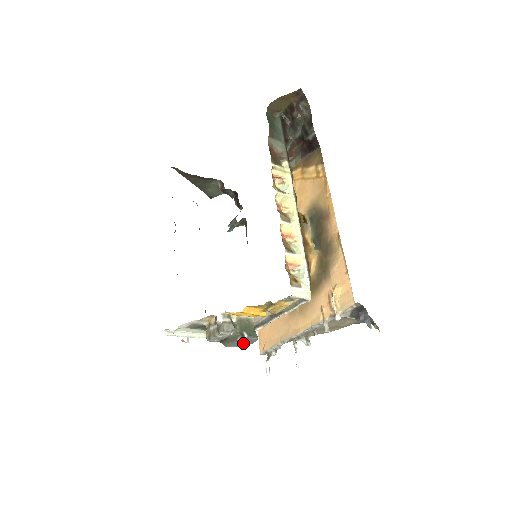
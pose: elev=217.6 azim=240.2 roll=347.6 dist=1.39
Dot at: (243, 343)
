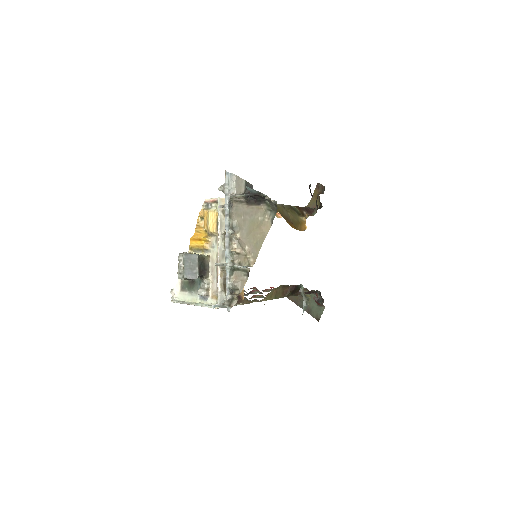
Dot at: (192, 267)
